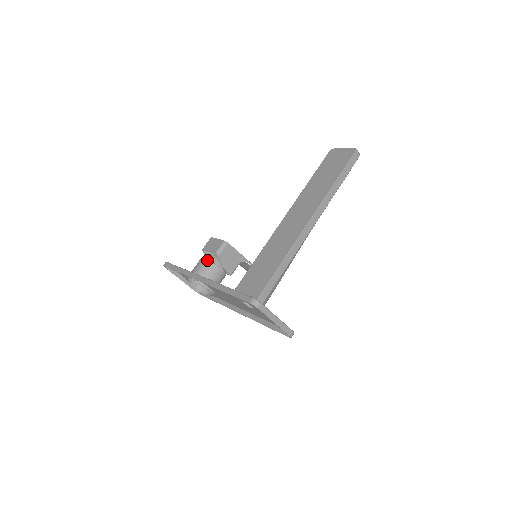
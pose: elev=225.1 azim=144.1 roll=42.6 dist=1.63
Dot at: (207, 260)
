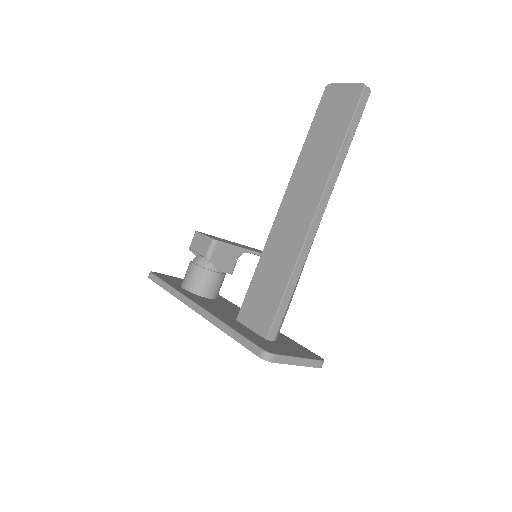
Dot at: (197, 267)
